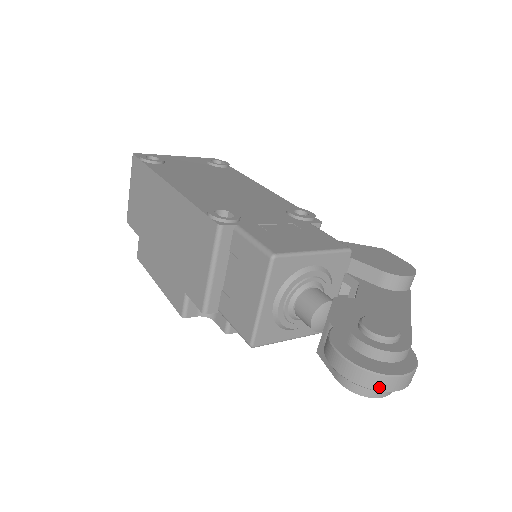
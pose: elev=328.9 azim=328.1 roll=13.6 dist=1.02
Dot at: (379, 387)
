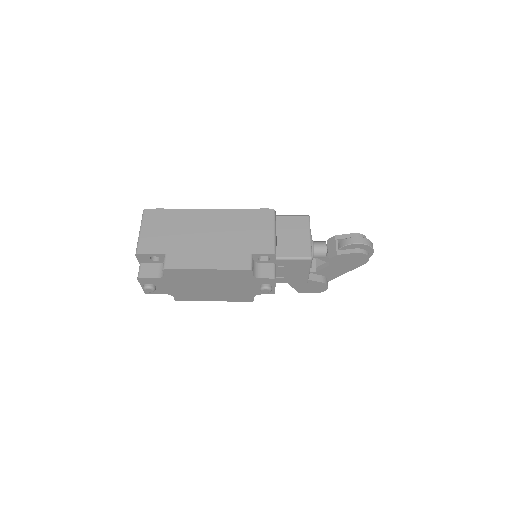
Dot at: (372, 246)
